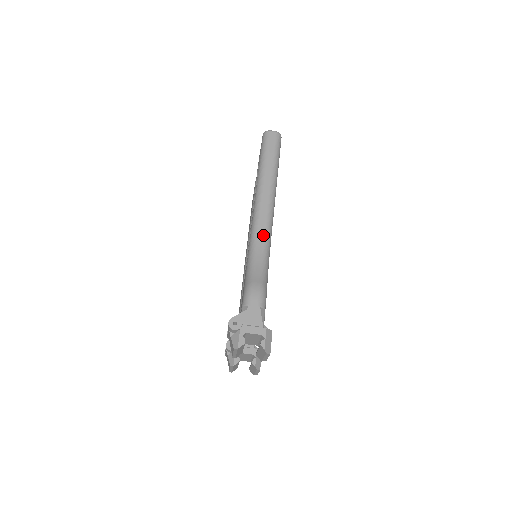
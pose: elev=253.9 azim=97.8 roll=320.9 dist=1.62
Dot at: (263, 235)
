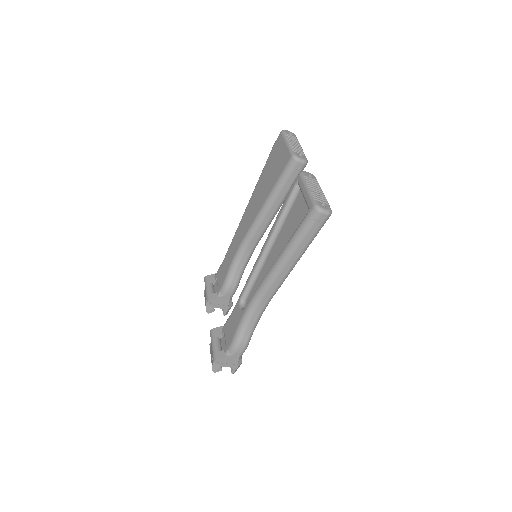
Dot at: (265, 302)
